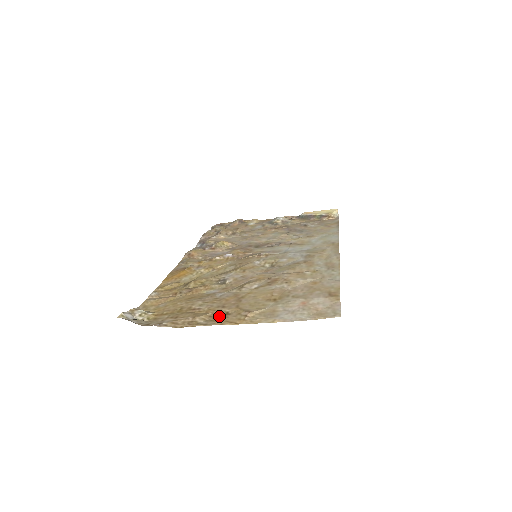
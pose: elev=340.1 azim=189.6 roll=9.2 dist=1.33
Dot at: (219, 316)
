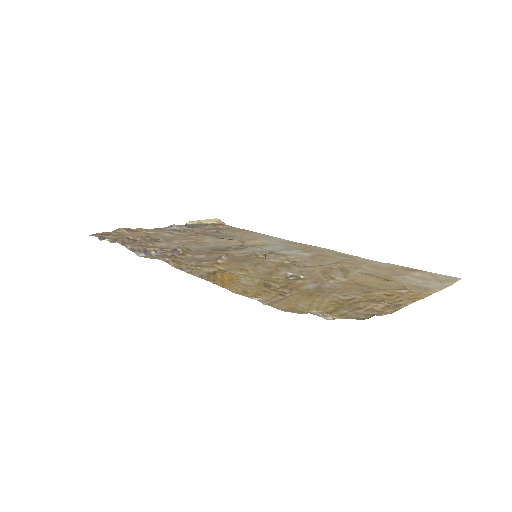
Dot at: (389, 298)
